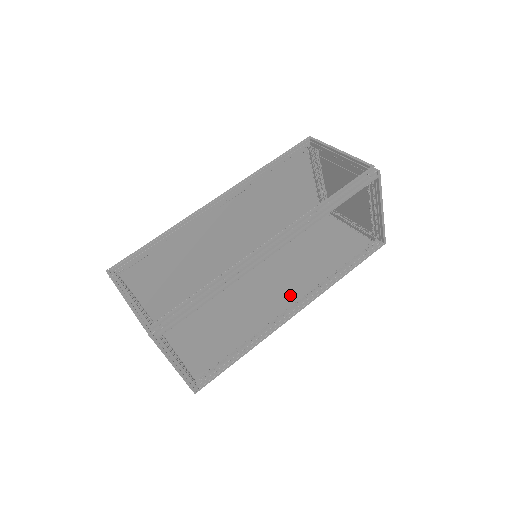
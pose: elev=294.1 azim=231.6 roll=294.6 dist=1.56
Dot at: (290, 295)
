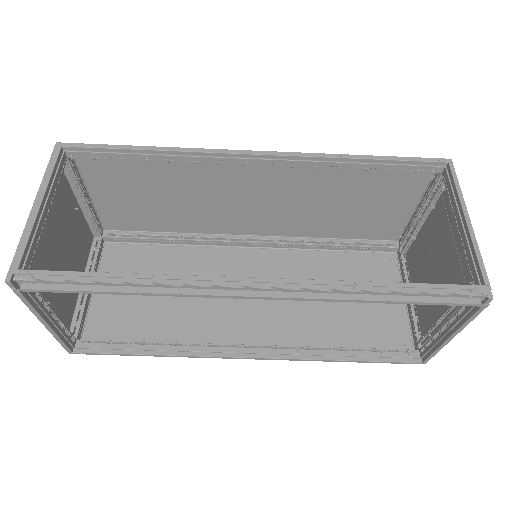
Dot at: (262, 327)
